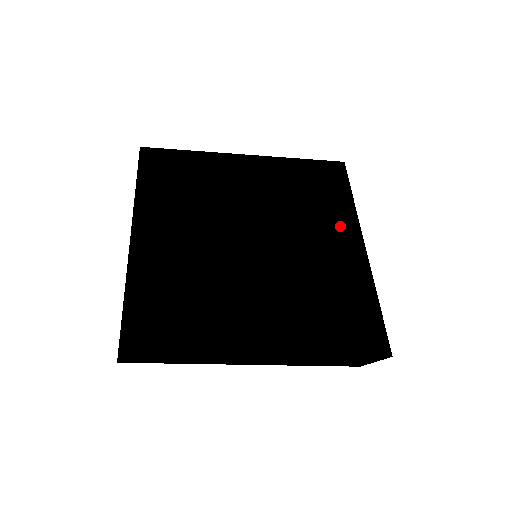
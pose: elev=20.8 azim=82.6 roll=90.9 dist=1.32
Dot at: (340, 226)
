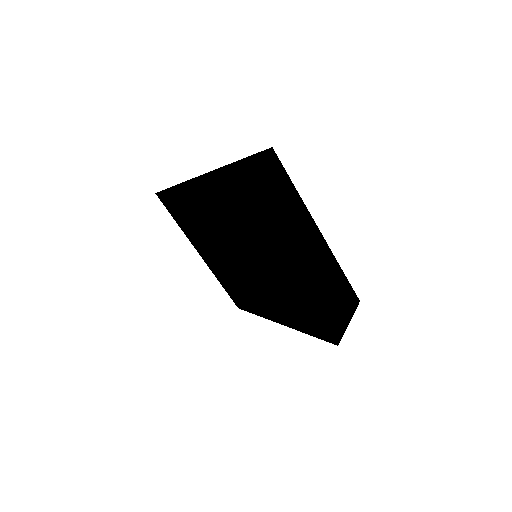
Dot at: (286, 237)
